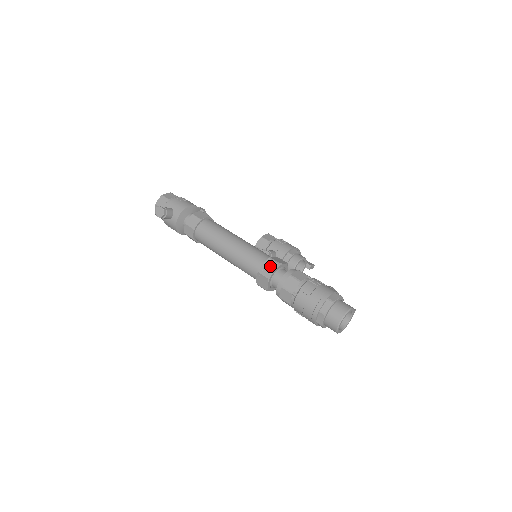
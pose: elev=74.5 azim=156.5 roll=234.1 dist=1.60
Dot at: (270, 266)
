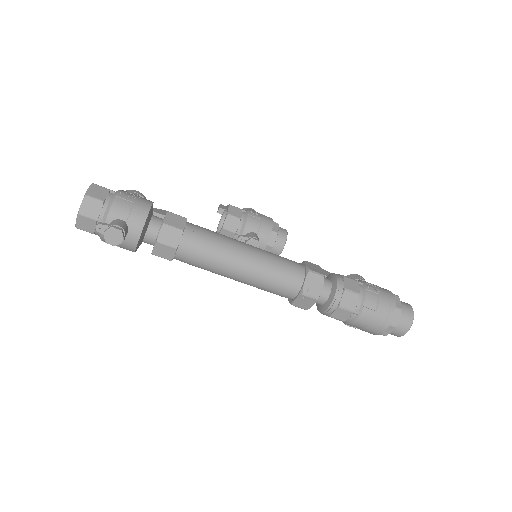
Dot at: (315, 283)
